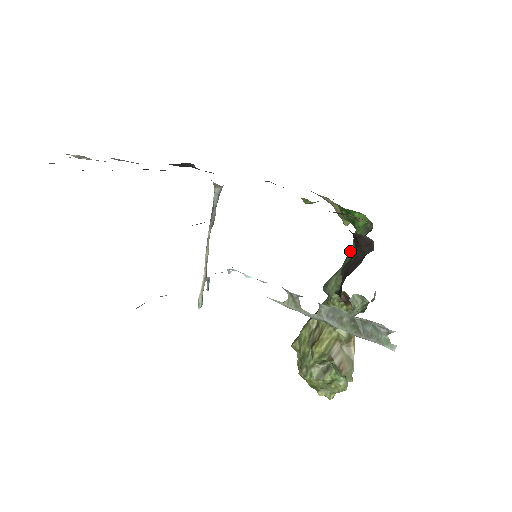
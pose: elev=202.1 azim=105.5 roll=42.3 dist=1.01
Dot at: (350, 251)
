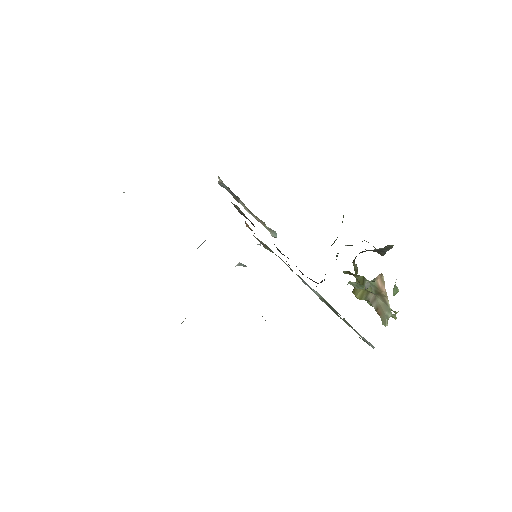
Dot at: occluded
